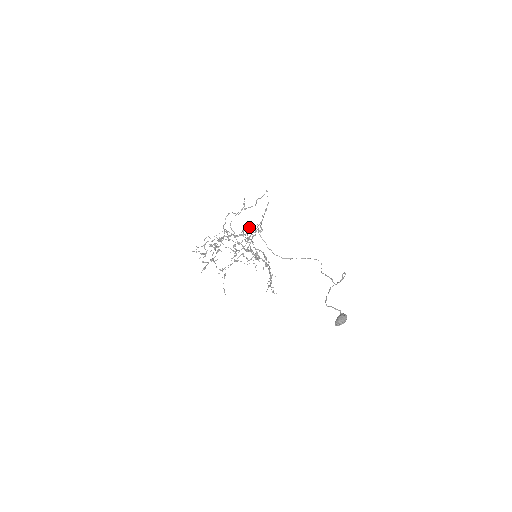
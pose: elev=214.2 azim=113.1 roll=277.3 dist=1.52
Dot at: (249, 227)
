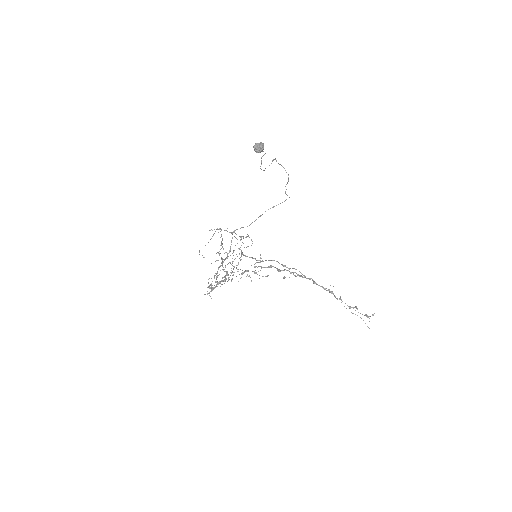
Dot at: (212, 230)
